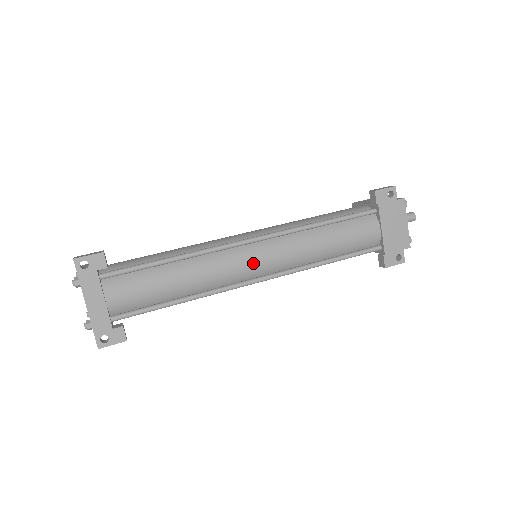
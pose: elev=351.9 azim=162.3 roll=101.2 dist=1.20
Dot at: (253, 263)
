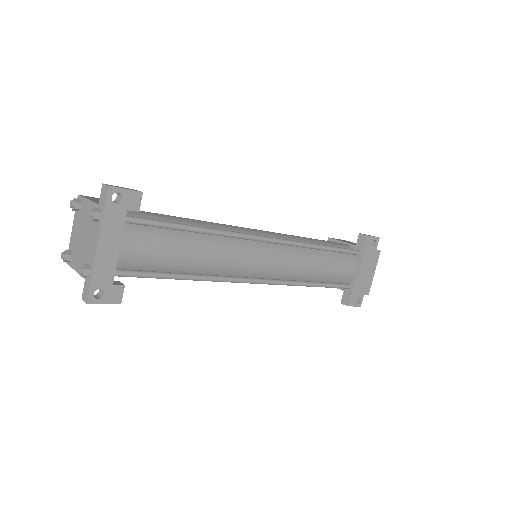
Dot at: (263, 263)
